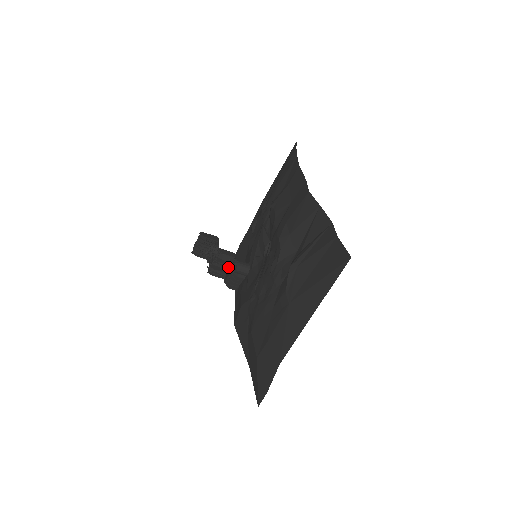
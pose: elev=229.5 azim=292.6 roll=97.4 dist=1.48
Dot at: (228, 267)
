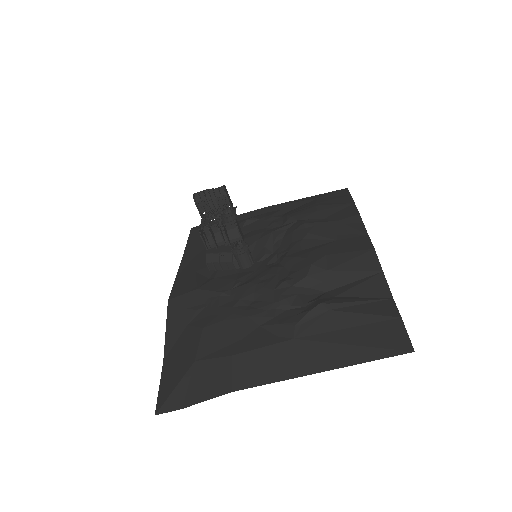
Dot at: (225, 243)
